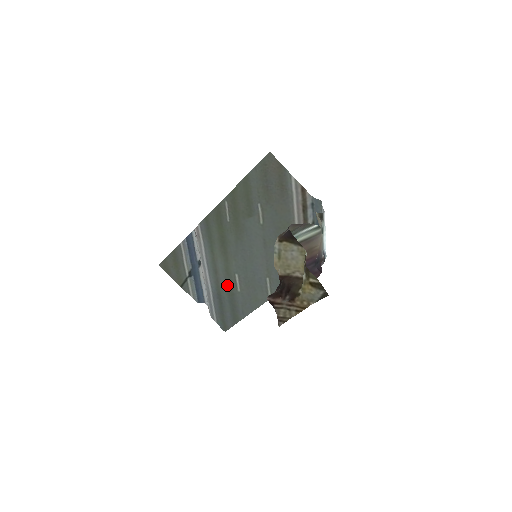
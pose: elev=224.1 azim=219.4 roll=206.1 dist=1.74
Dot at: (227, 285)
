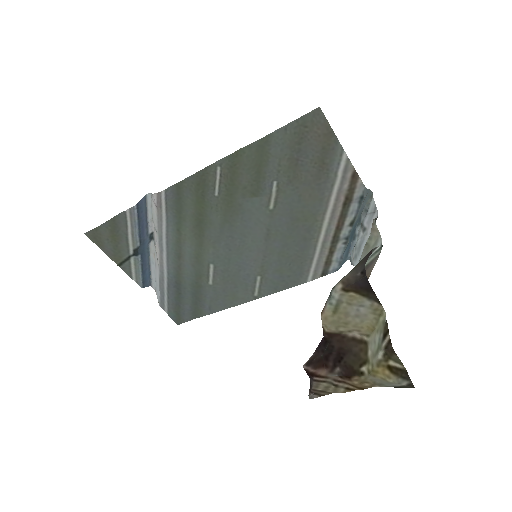
Dot at: (193, 275)
